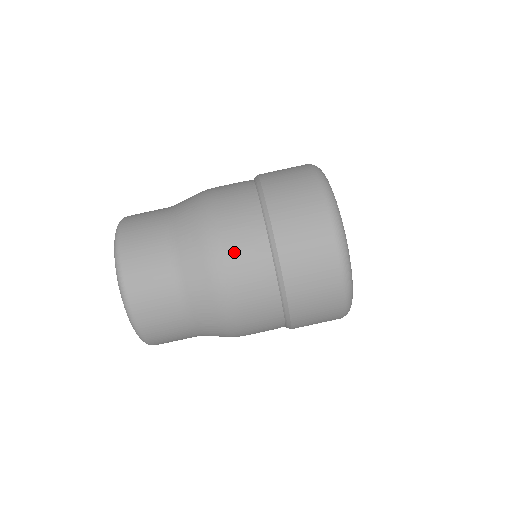
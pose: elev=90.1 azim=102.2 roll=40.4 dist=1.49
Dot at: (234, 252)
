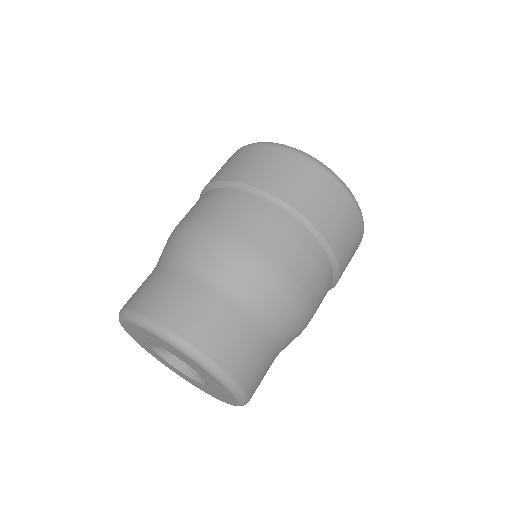
Dot at: (279, 249)
